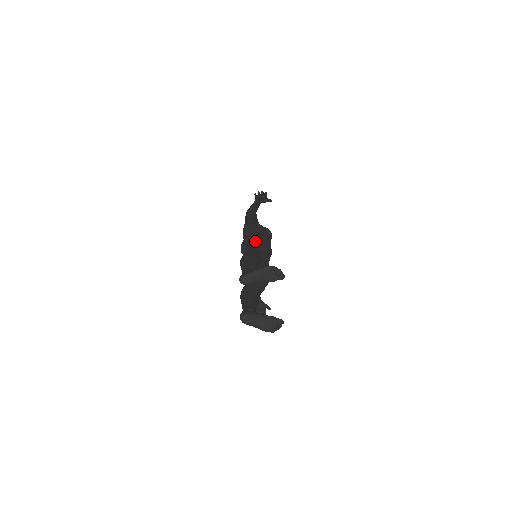
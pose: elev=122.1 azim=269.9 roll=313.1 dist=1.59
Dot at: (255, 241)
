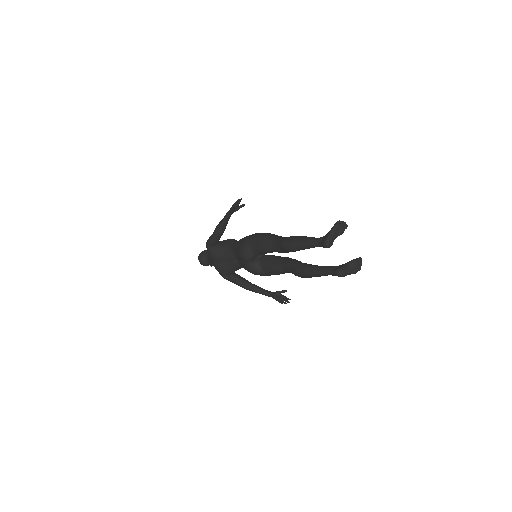
Dot at: (264, 237)
